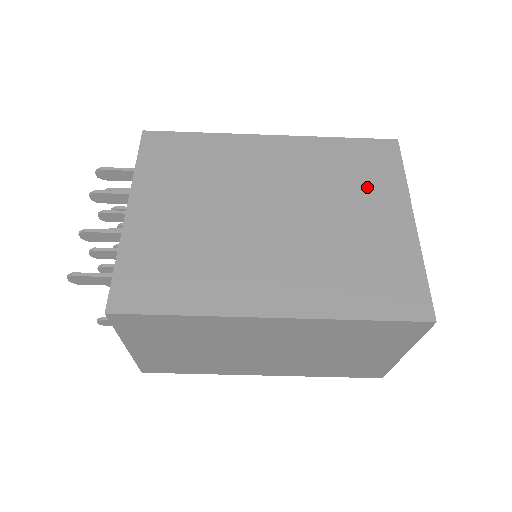
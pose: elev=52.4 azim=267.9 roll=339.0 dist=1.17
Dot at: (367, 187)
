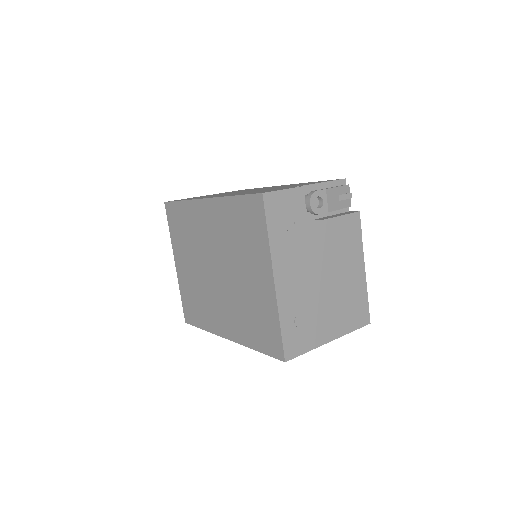
Dot at: (250, 249)
